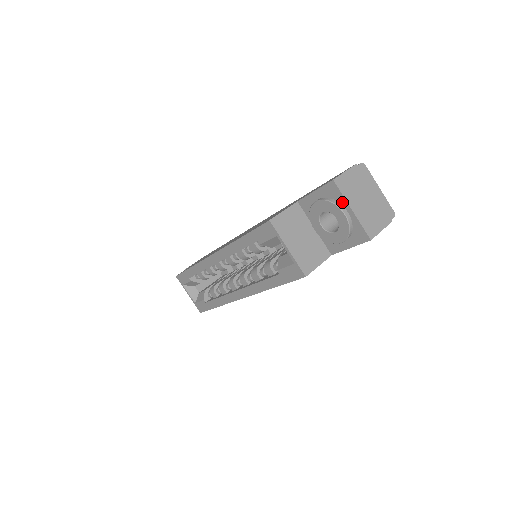
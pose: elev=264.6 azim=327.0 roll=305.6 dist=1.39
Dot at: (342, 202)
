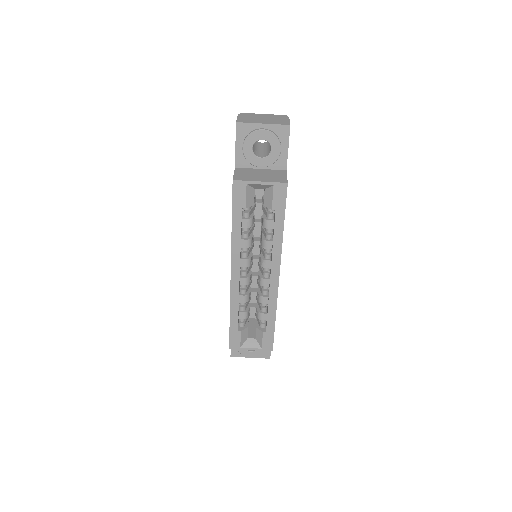
Dot at: (254, 127)
